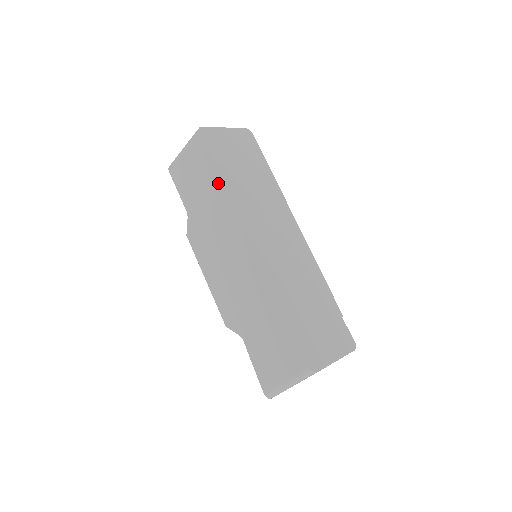
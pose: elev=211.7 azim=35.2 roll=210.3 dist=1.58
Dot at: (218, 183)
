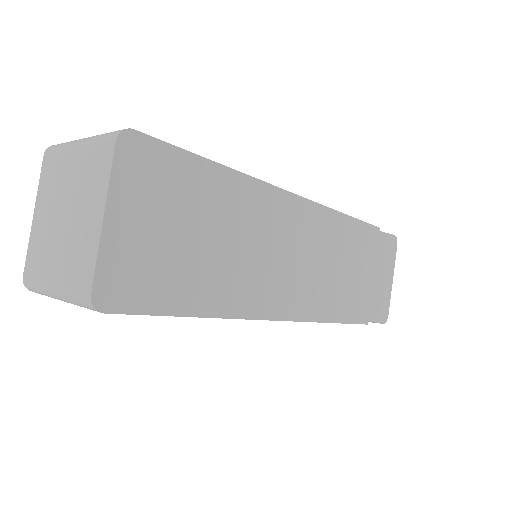
Dot at: occluded
